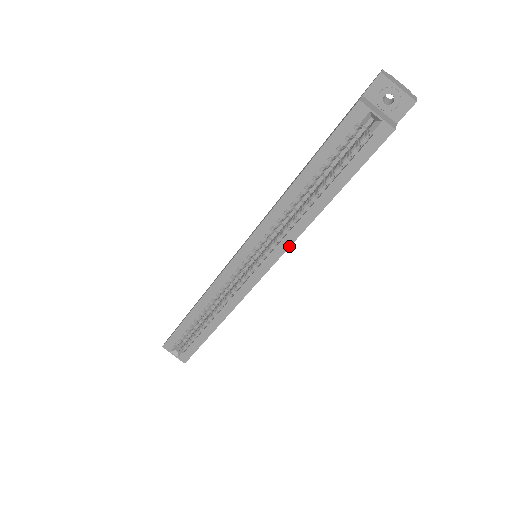
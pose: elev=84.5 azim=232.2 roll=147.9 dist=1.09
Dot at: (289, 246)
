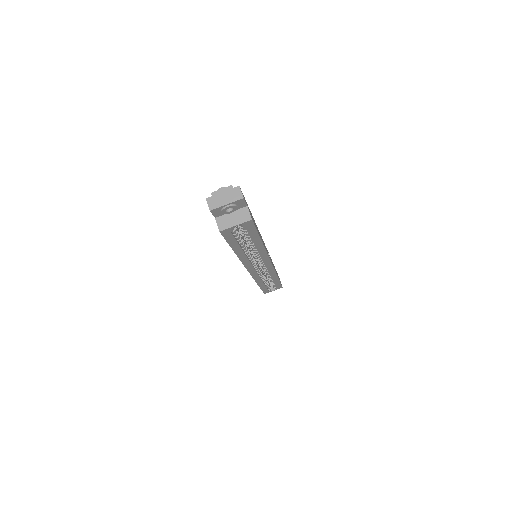
Dot at: (267, 255)
